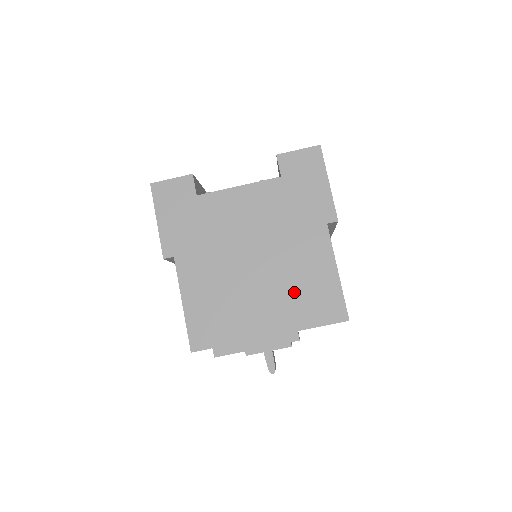
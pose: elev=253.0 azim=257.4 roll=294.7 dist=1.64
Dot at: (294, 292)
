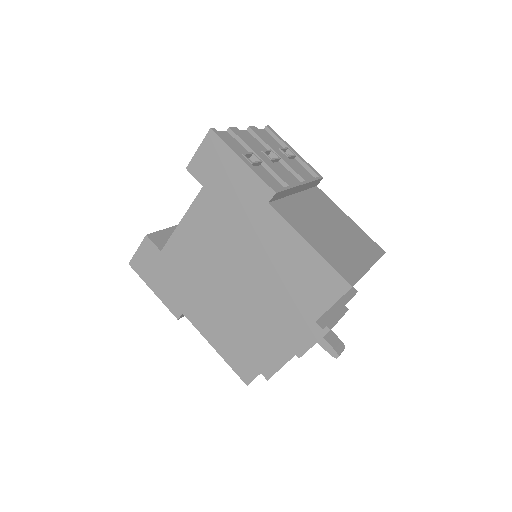
Dot at: (286, 289)
